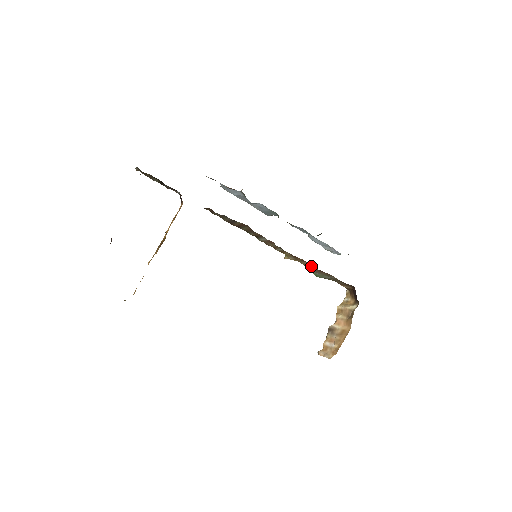
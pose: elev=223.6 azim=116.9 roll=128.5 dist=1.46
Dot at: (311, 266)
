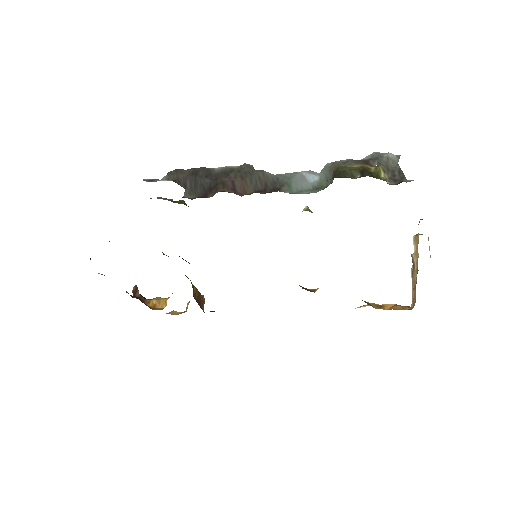
Dot at: occluded
